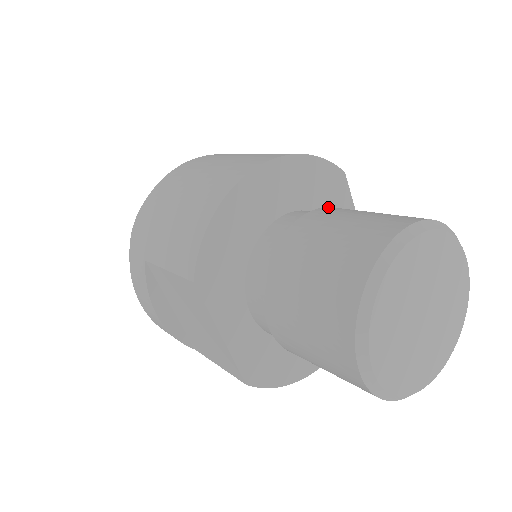
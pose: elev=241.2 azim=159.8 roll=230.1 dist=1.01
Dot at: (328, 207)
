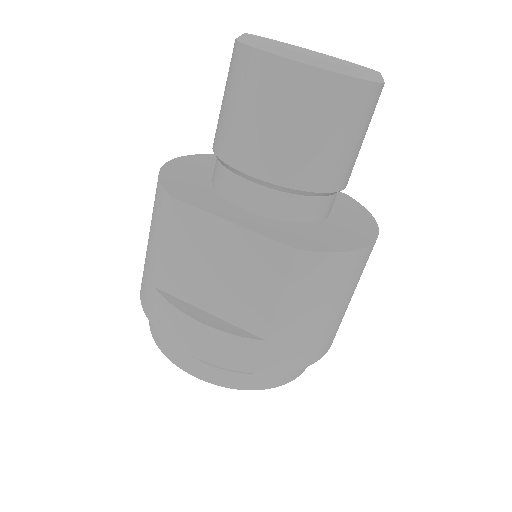
Dot at: occluded
